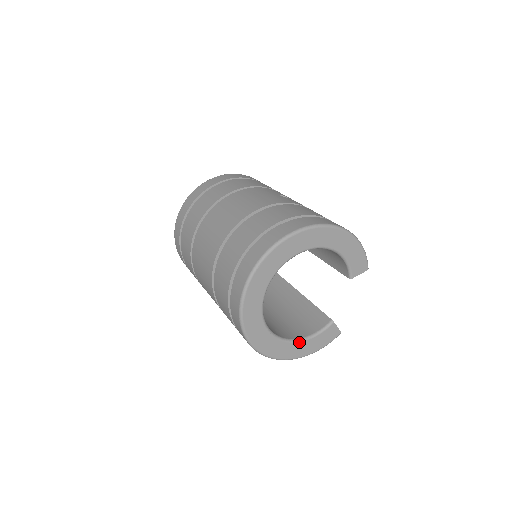
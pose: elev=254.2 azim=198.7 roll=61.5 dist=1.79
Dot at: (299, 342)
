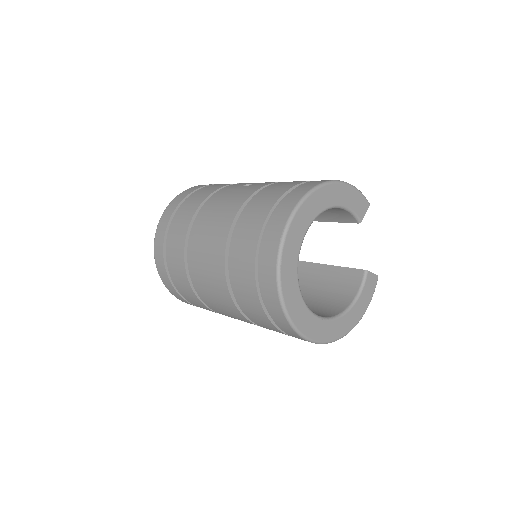
Dot at: (350, 309)
